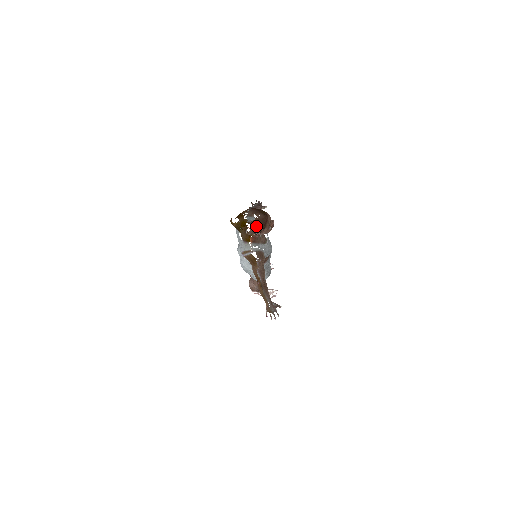
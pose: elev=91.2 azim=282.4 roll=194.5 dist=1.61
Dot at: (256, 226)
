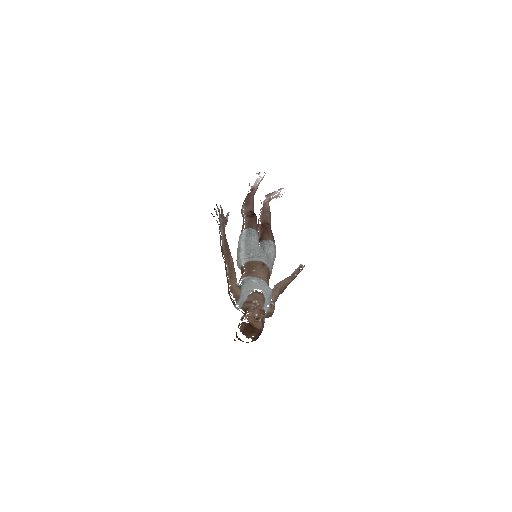
Dot at: (256, 339)
